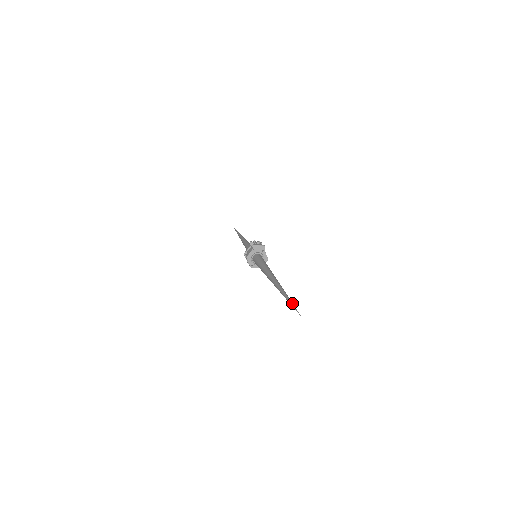
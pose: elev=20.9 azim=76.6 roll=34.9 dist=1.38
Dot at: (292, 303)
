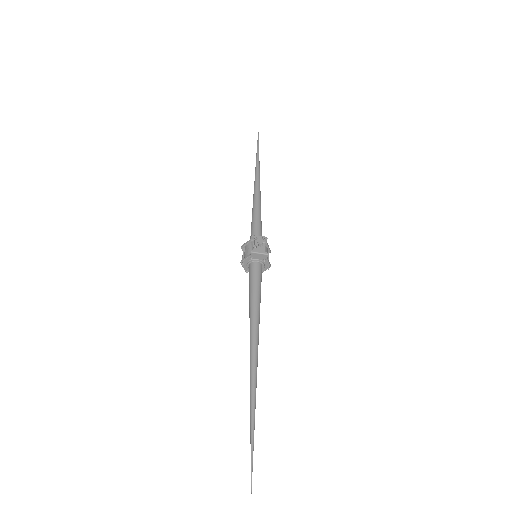
Dot at: (252, 452)
